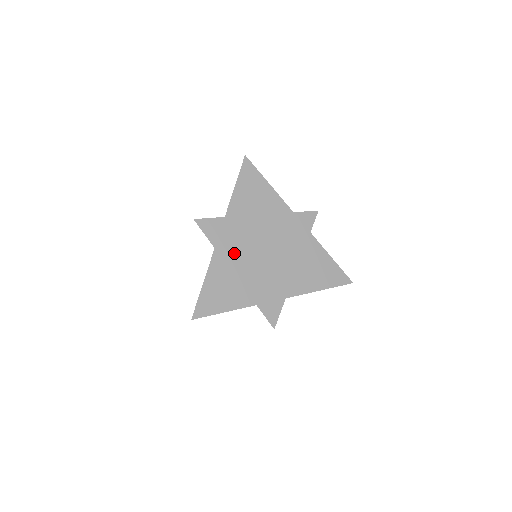
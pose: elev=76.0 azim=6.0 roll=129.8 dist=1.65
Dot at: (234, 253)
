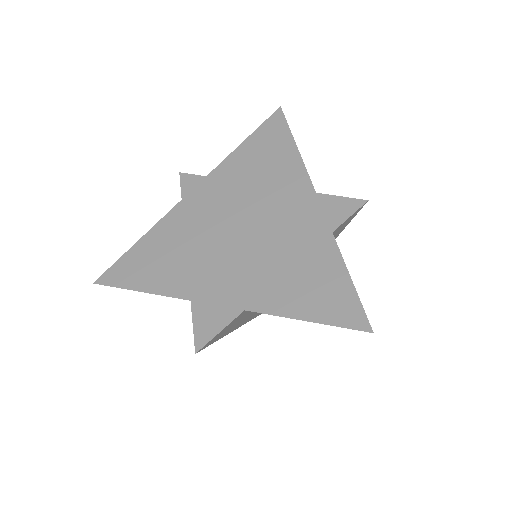
Dot at: (195, 219)
